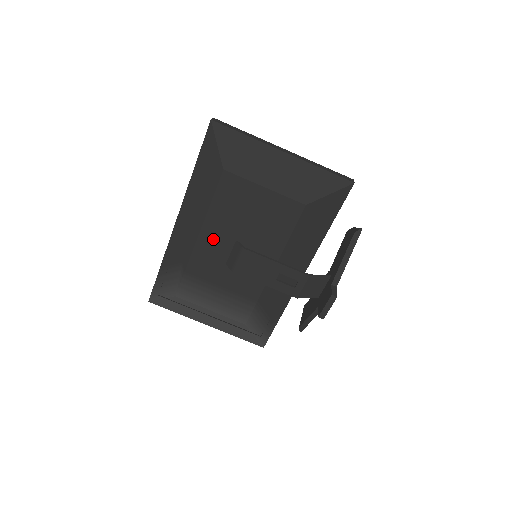
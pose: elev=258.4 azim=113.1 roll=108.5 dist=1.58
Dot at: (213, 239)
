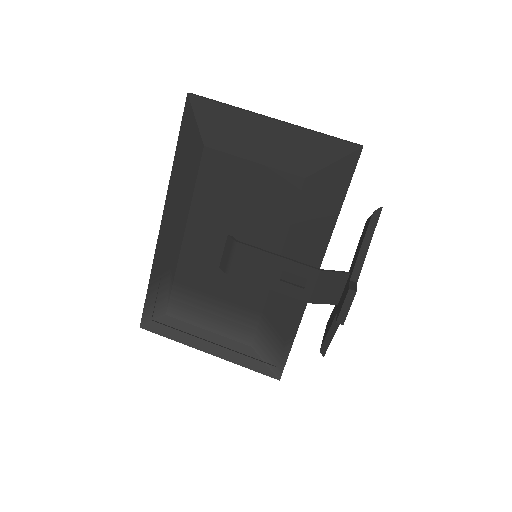
Dot at: (201, 236)
